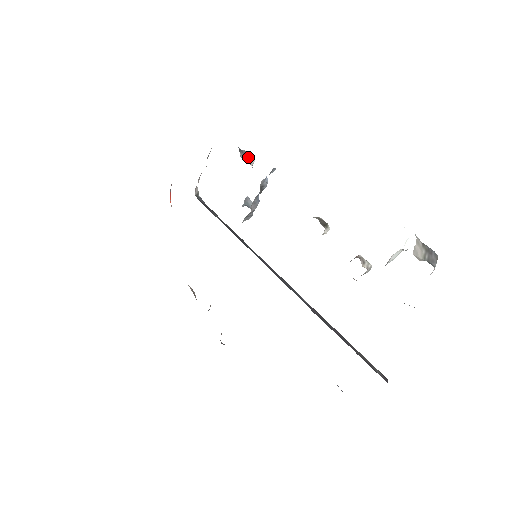
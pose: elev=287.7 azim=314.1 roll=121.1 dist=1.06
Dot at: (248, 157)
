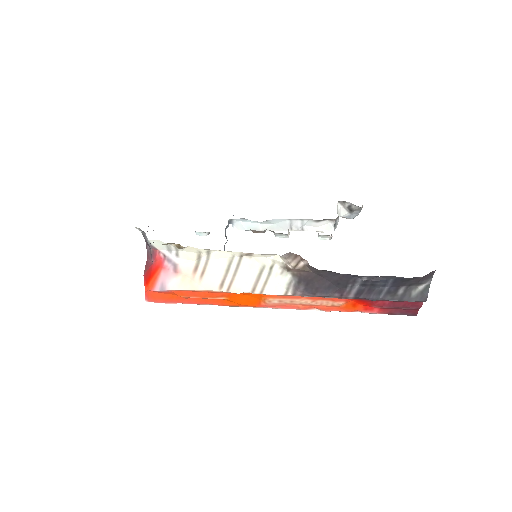
Dot at: occluded
